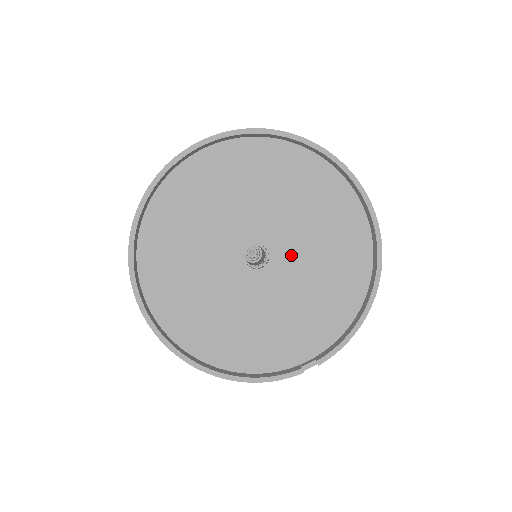
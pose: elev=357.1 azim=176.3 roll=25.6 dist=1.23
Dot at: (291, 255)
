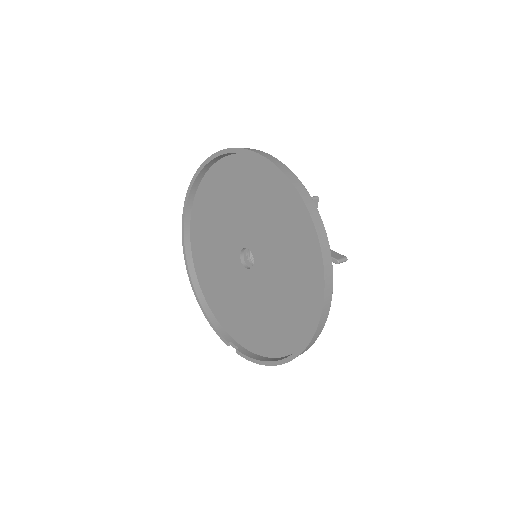
Dot at: (264, 280)
